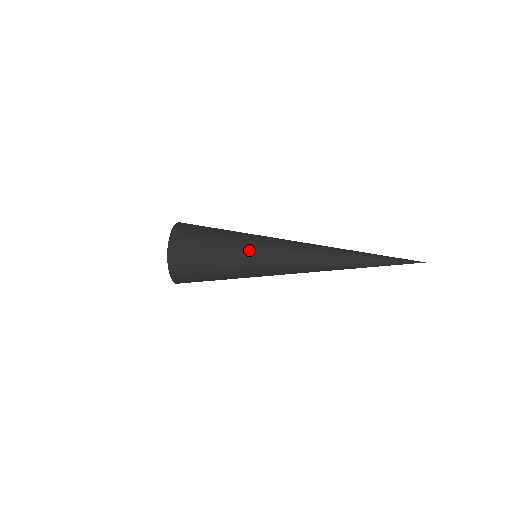
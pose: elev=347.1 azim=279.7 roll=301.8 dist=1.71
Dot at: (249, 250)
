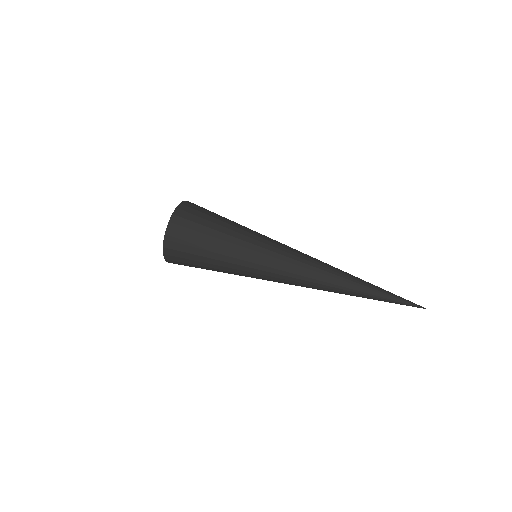
Dot at: (244, 273)
